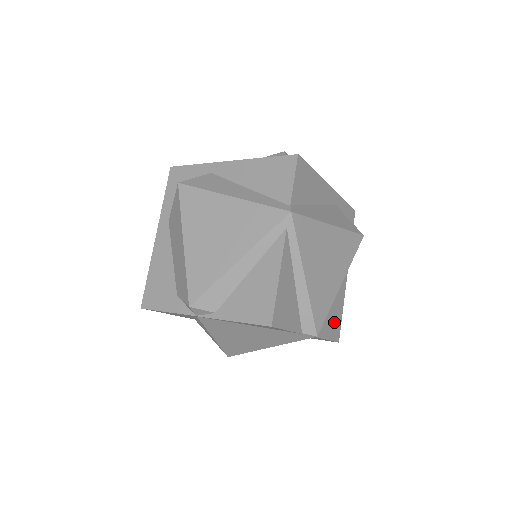
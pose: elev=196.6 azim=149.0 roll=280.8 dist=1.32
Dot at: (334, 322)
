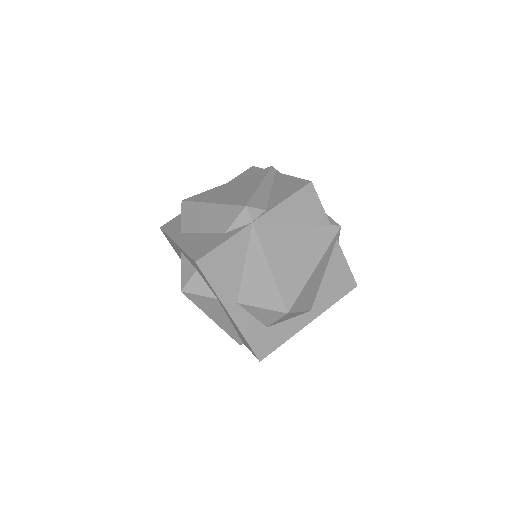
Dot at: occluded
